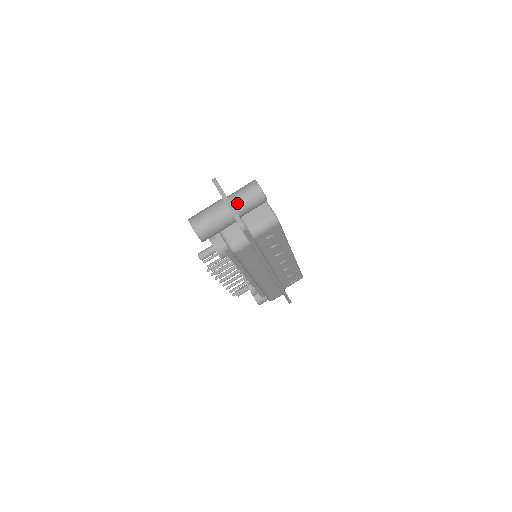
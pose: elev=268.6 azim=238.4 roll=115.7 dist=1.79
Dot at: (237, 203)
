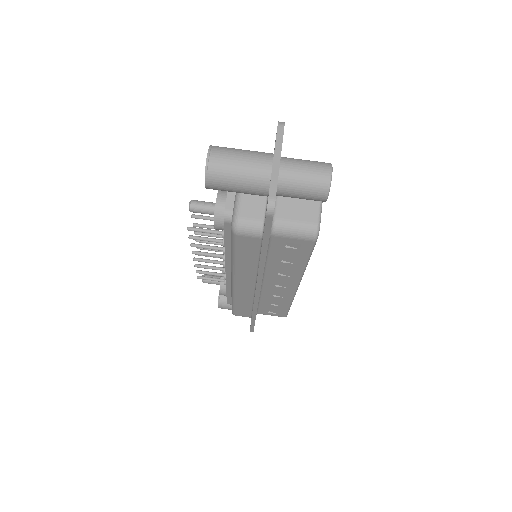
Dot at: (287, 173)
